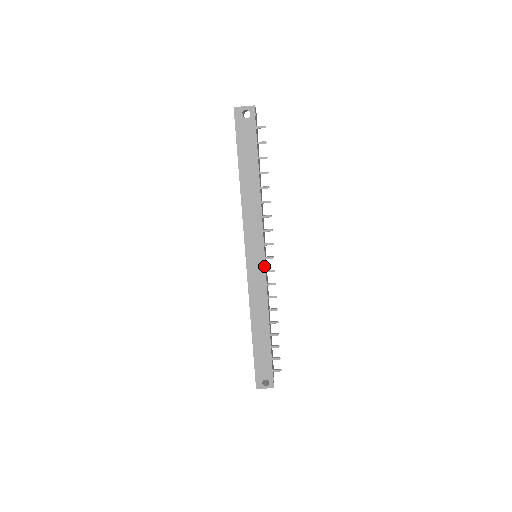
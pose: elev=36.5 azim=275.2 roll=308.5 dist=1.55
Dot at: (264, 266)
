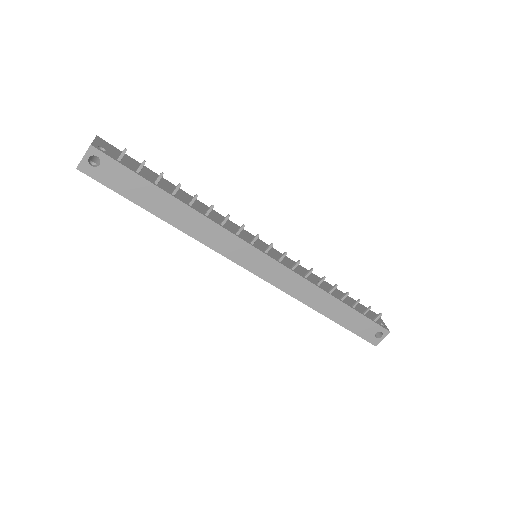
Dot at: (272, 260)
